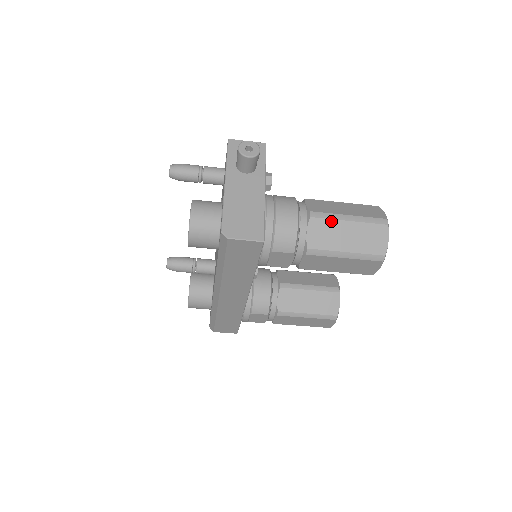
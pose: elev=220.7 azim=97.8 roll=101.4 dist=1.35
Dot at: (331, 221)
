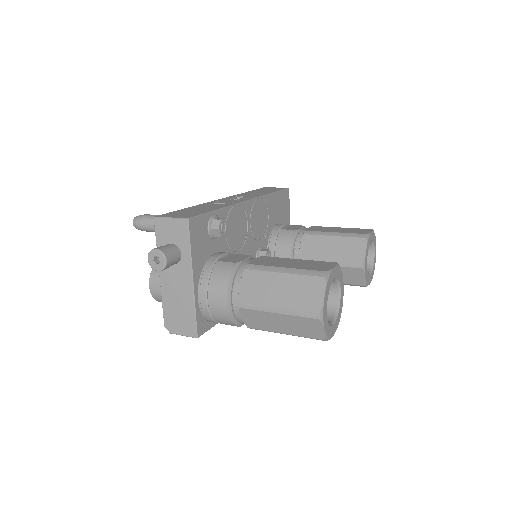
Dot at: (260, 312)
